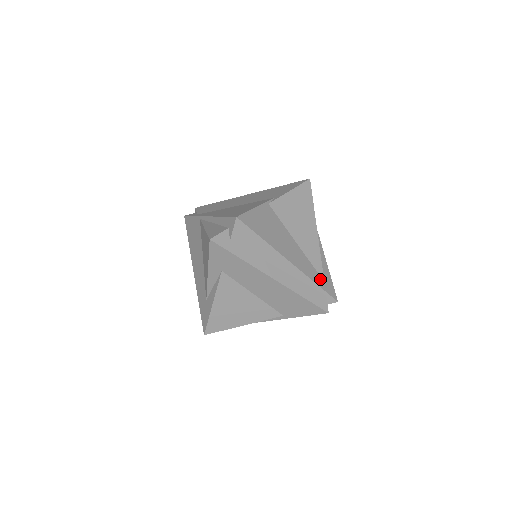
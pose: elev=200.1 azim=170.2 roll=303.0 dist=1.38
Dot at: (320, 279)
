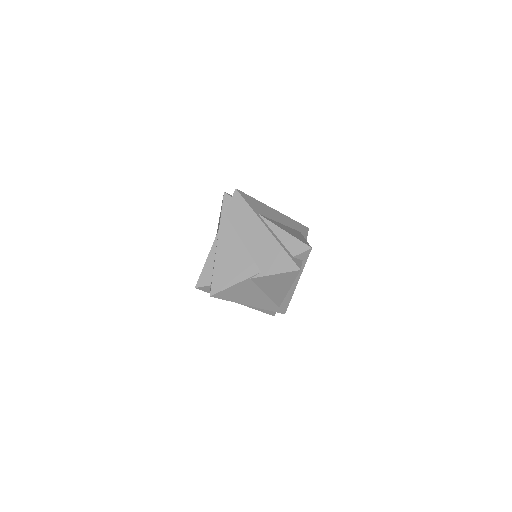
Dot at: (276, 307)
